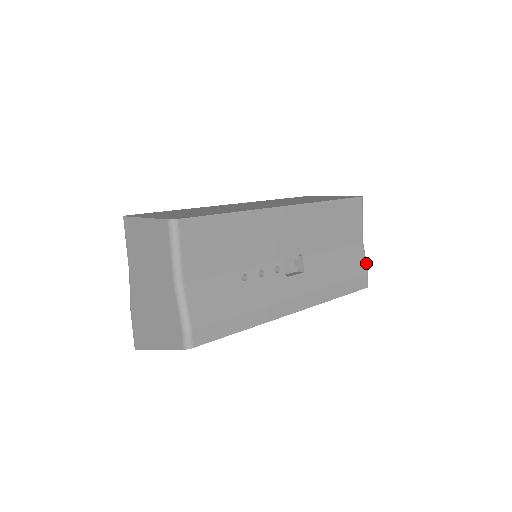
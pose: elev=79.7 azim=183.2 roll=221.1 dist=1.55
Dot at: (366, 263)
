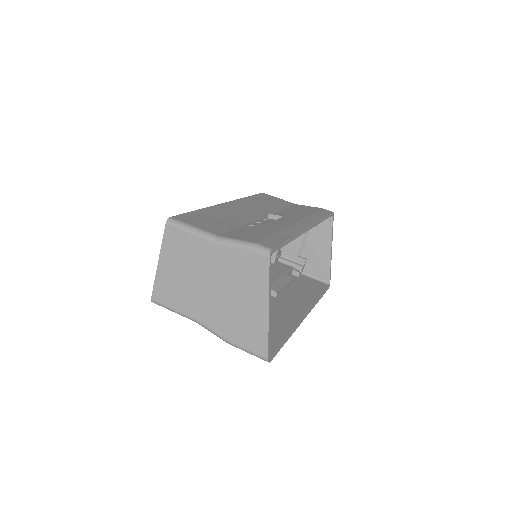
Dot at: occluded
